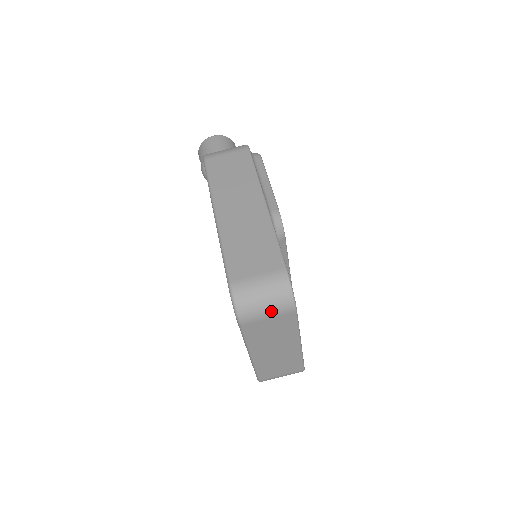
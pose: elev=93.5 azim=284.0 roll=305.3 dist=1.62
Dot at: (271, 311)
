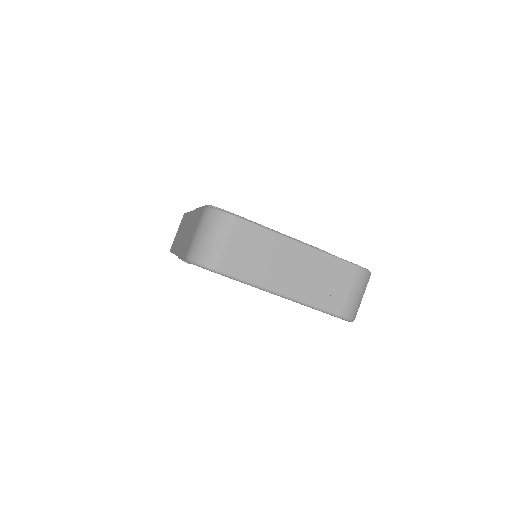
Dot at: (222, 237)
